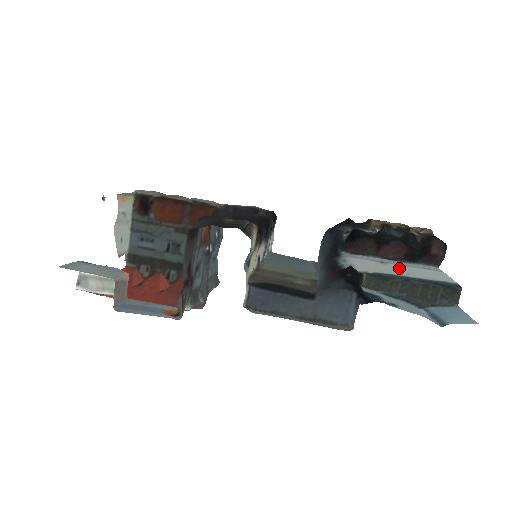
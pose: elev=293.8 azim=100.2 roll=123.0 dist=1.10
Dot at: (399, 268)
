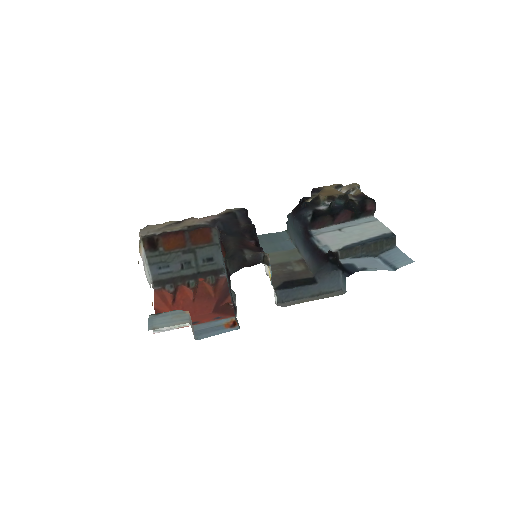
Dot at: (353, 232)
